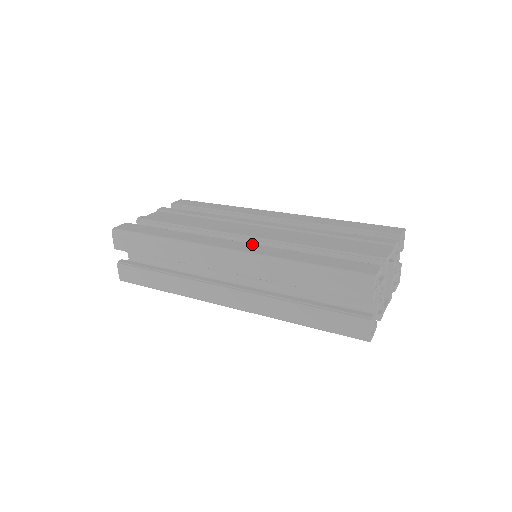
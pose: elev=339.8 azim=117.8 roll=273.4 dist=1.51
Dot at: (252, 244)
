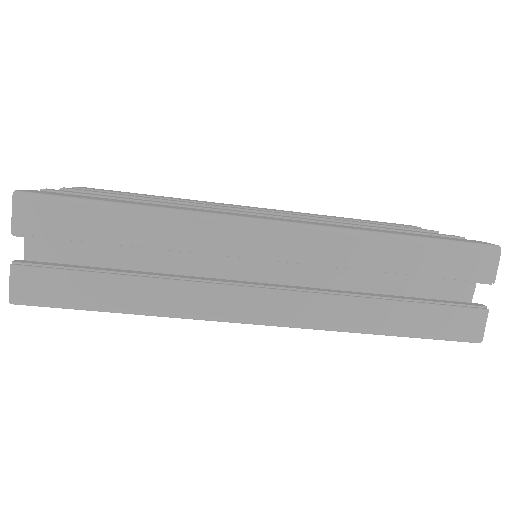
Dot at: (299, 220)
